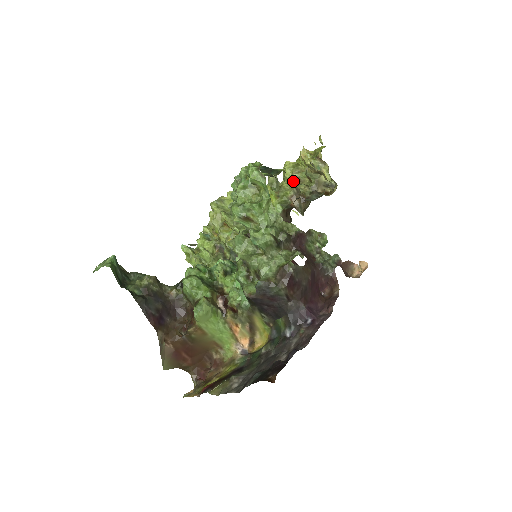
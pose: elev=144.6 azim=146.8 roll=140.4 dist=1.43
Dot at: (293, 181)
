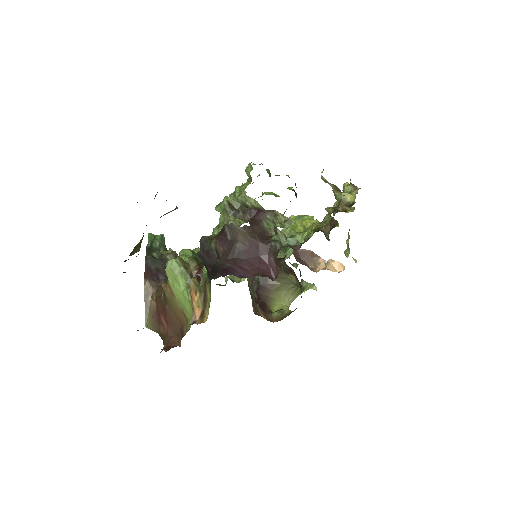
Dot at: (334, 212)
